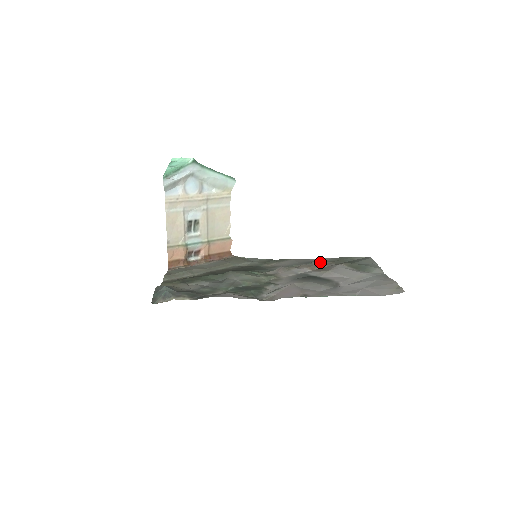
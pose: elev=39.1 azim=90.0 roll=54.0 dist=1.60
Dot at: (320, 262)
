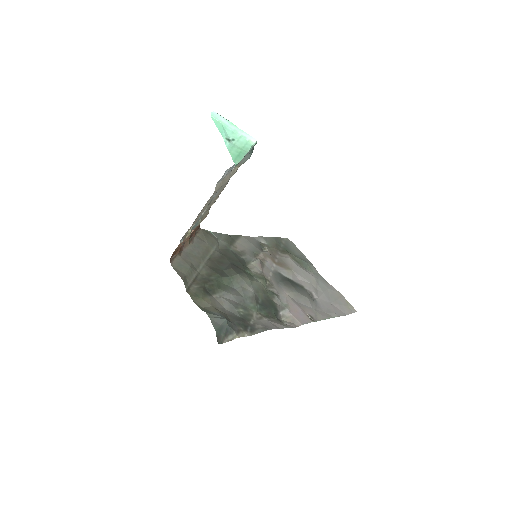
Dot at: (270, 248)
